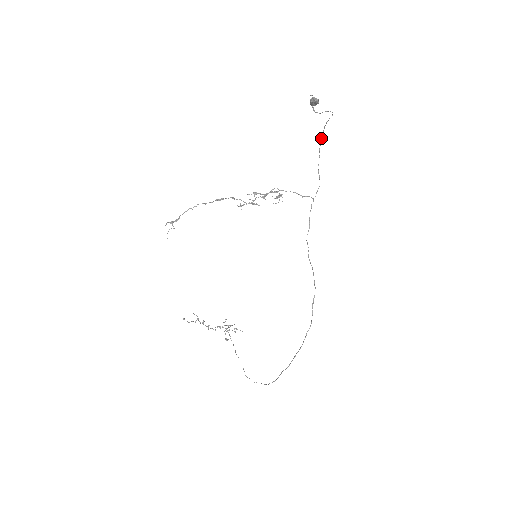
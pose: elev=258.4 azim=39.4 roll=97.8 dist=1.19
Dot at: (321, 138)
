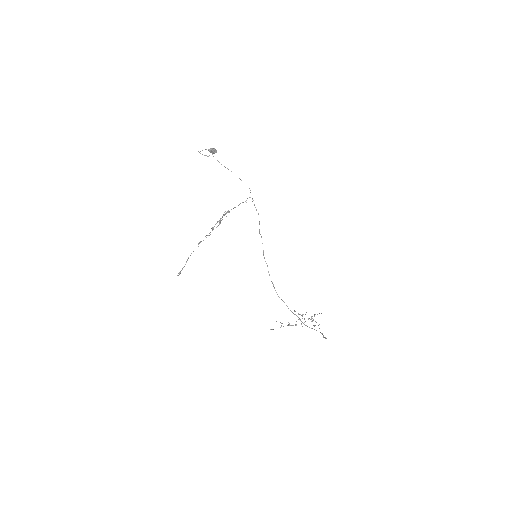
Dot at: occluded
